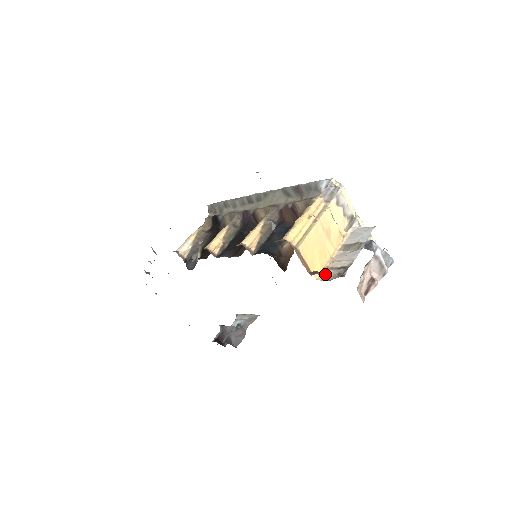
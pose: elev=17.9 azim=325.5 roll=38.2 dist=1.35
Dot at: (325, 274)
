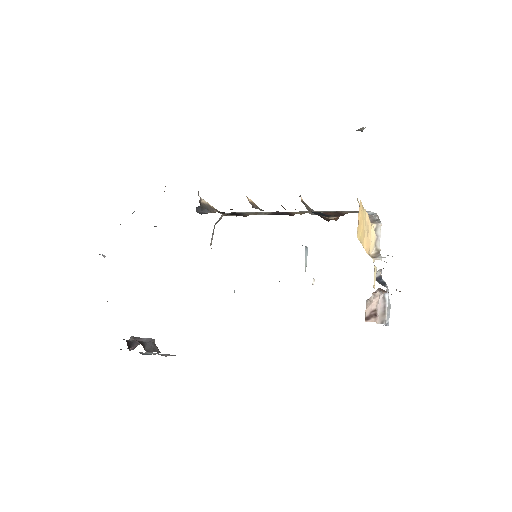
Dot at: occluded
